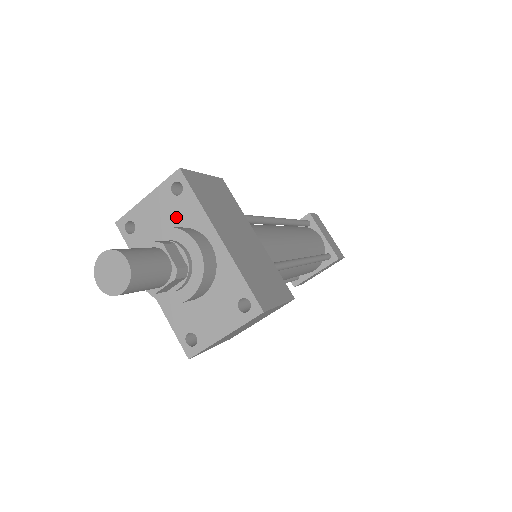
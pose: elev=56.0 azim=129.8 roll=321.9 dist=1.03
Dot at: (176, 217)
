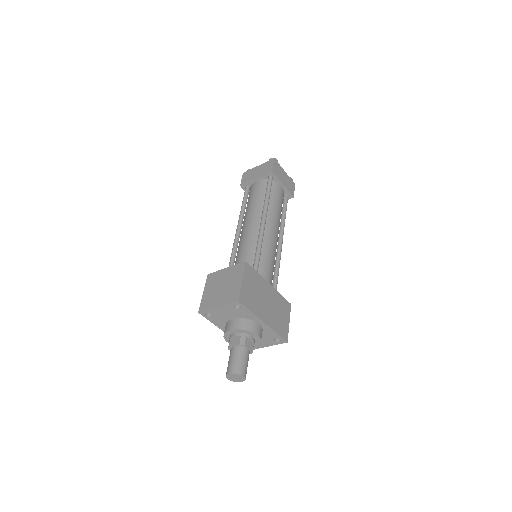
Dot at: (238, 315)
